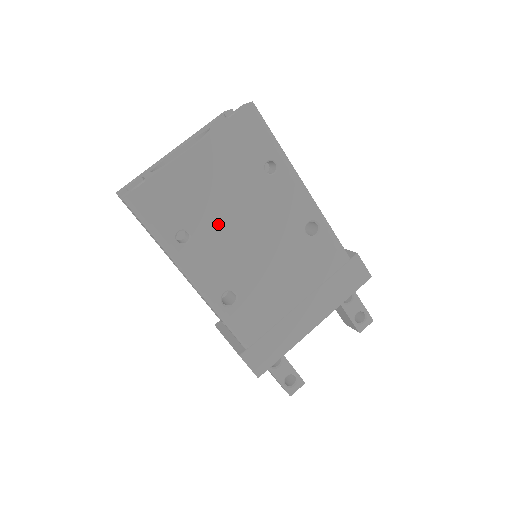
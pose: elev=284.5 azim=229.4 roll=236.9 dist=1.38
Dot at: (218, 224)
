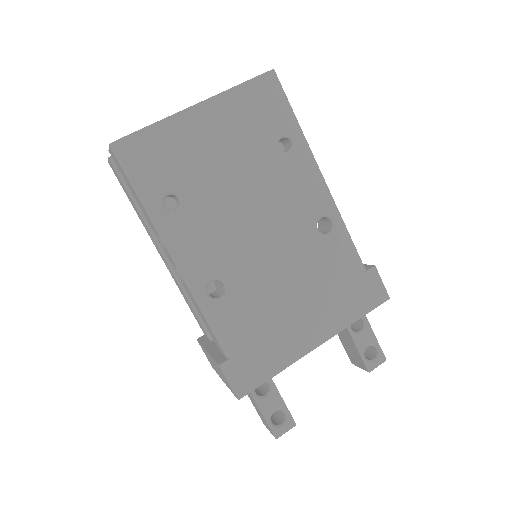
Dot at: (216, 196)
